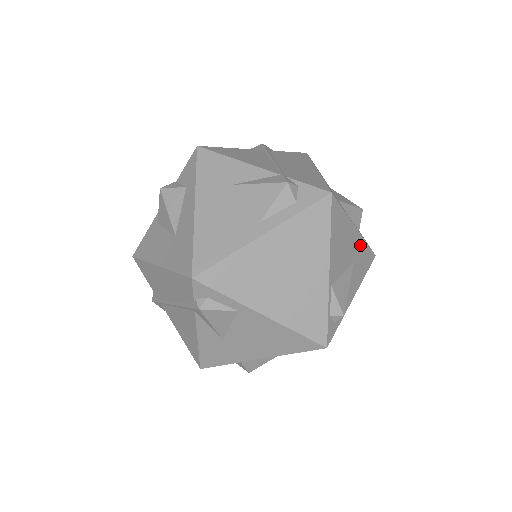
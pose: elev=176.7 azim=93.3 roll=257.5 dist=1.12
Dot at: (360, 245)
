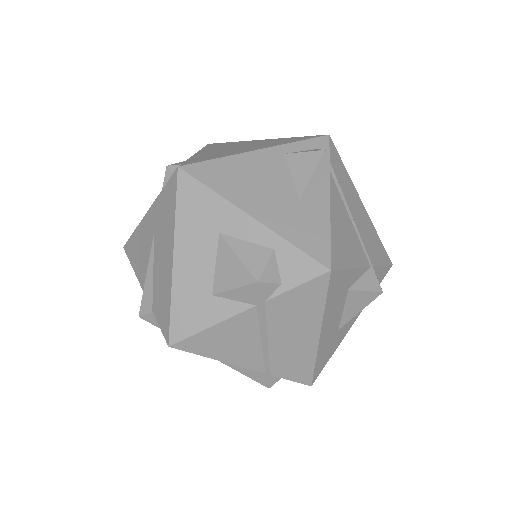
Dot at: occluded
